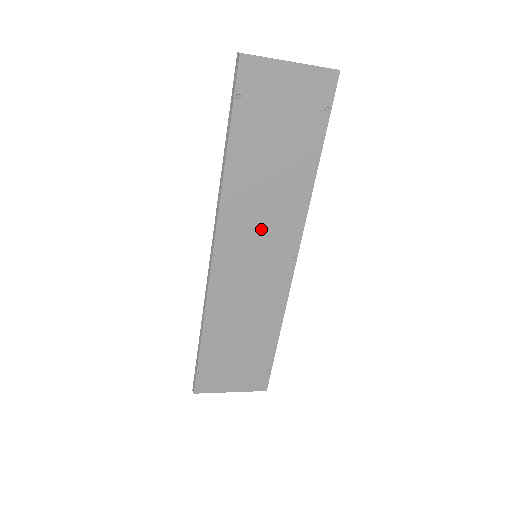
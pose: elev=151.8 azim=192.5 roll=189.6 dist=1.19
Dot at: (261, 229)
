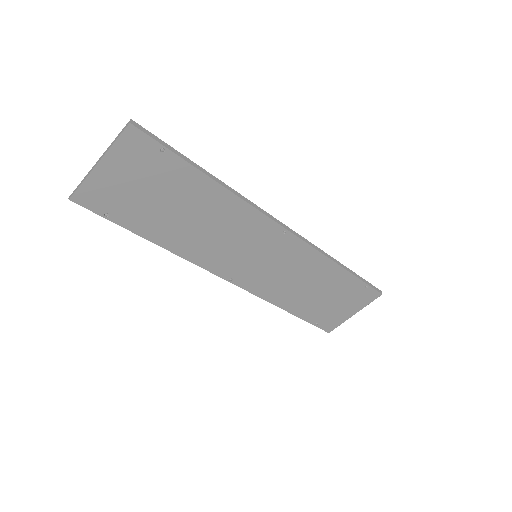
Dot at: (235, 244)
